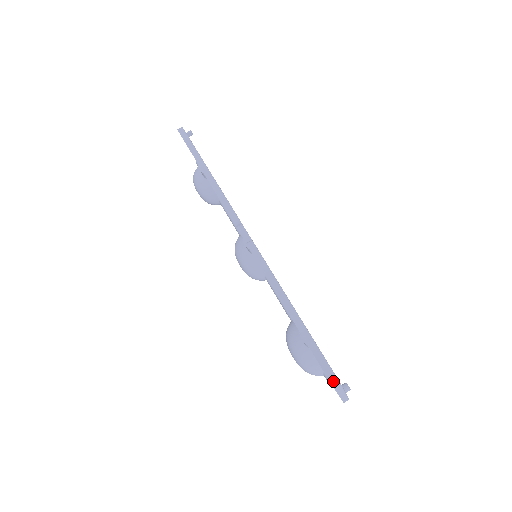
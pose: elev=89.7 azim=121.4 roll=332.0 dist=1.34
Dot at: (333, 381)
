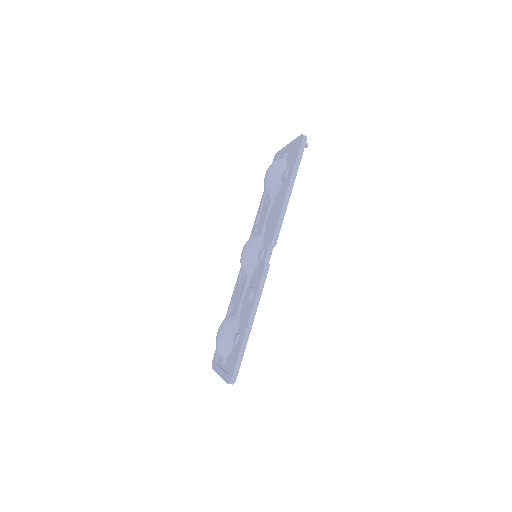
Dot at: (233, 381)
